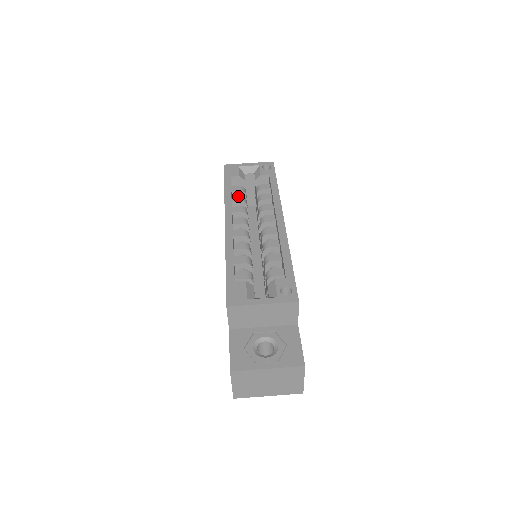
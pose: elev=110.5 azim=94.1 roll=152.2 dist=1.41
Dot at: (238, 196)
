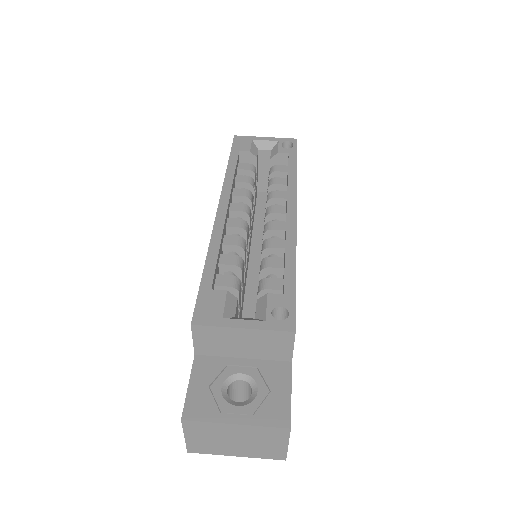
Dot at: (244, 176)
